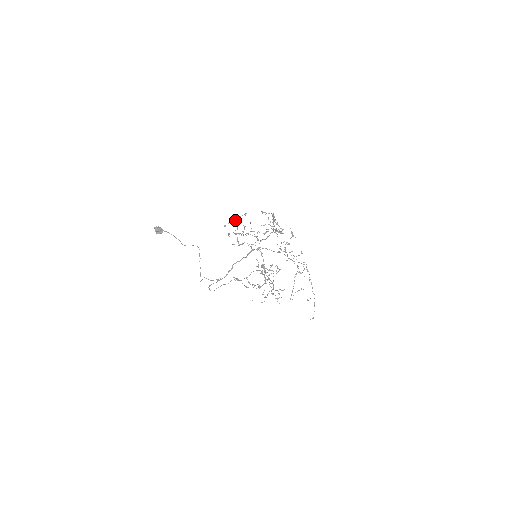
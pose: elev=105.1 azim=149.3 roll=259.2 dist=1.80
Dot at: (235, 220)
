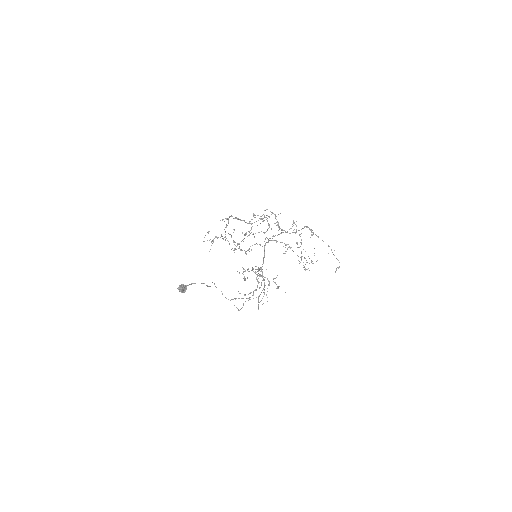
Dot at: (213, 241)
